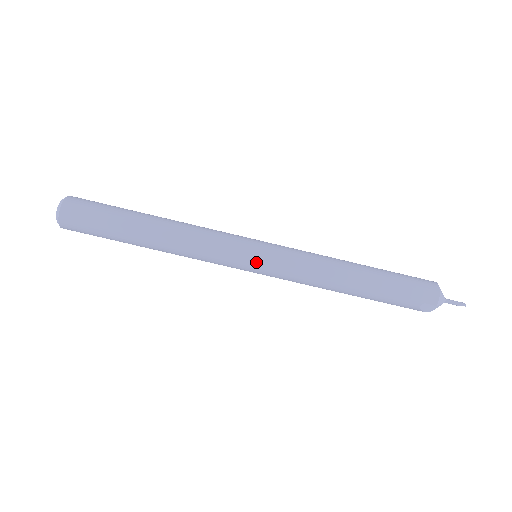
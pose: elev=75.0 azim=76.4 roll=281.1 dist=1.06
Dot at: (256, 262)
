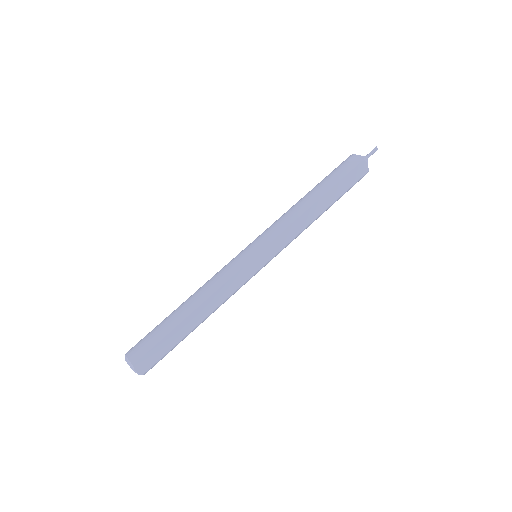
Dot at: (249, 246)
